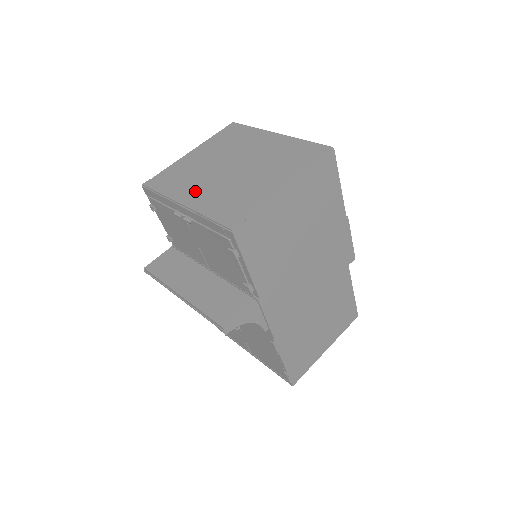
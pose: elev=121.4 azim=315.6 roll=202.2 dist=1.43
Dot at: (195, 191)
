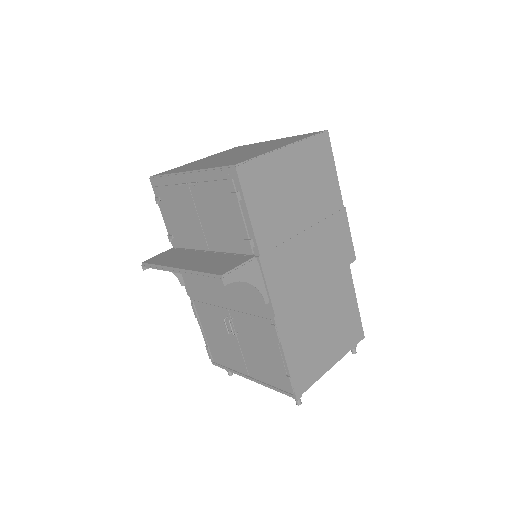
Dot at: (200, 166)
